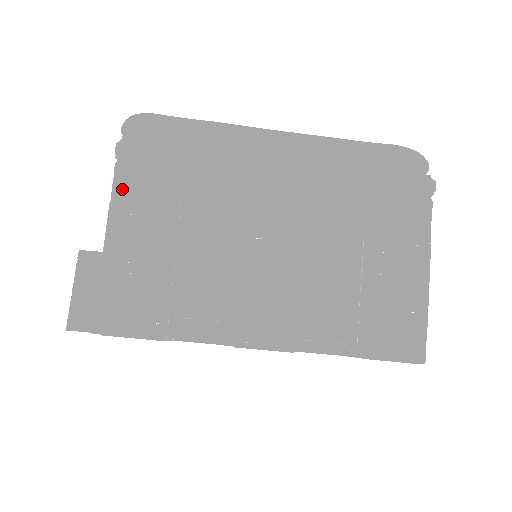
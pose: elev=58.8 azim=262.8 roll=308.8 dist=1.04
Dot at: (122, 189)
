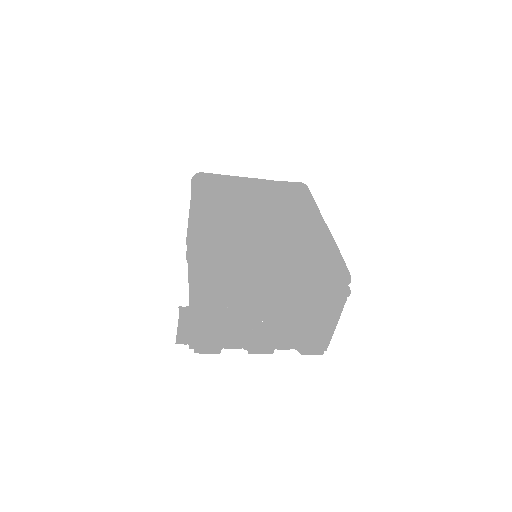
Dot at: (200, 302)
